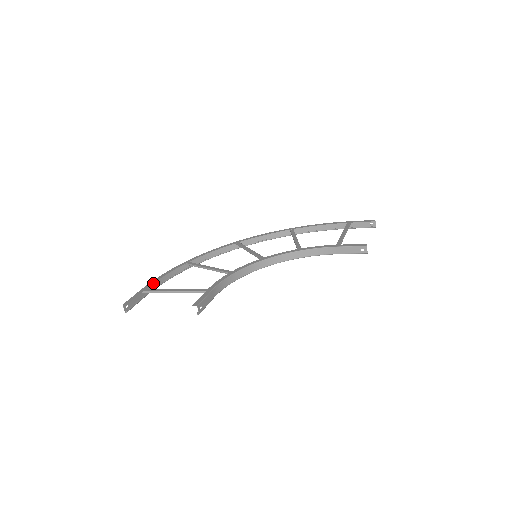
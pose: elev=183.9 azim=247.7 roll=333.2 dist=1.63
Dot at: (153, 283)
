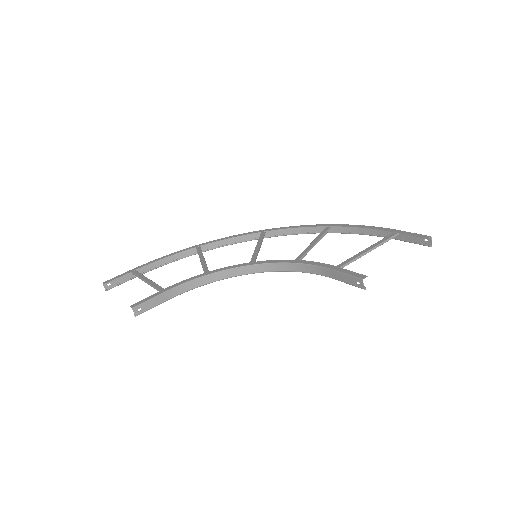
Dot at: (152, 263)
